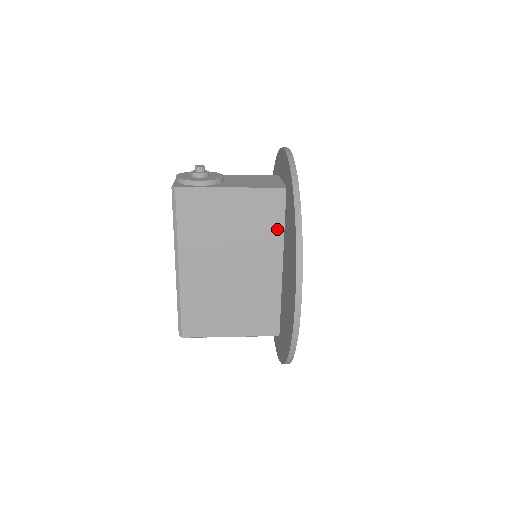
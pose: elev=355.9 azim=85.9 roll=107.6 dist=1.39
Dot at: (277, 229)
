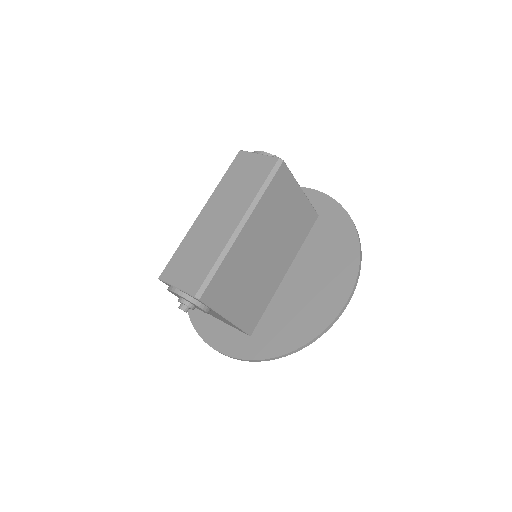
Dot at: (300, 241)
